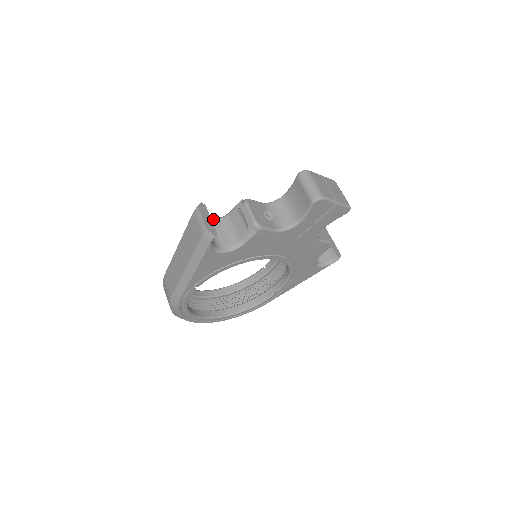
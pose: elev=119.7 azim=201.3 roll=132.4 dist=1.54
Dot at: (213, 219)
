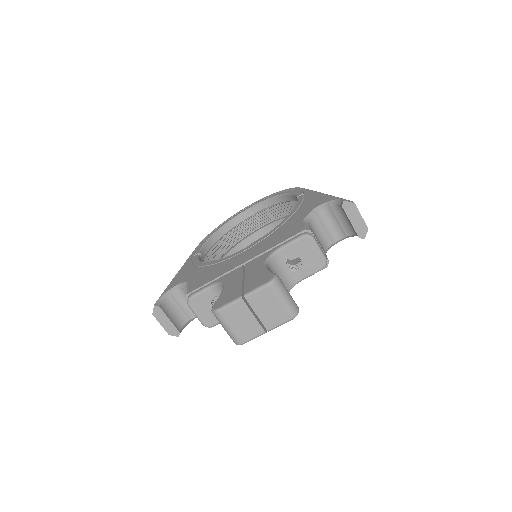
Dot at: (182, 283)
